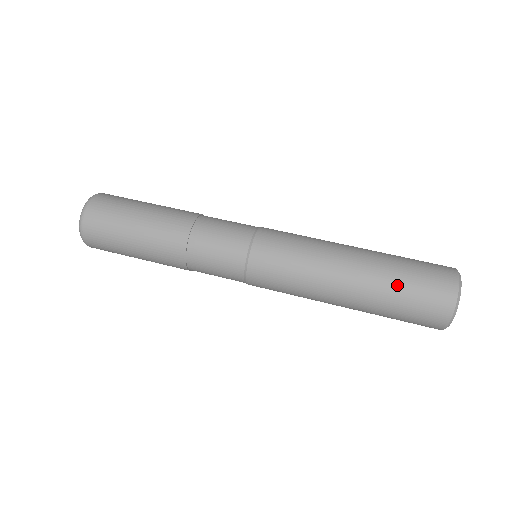
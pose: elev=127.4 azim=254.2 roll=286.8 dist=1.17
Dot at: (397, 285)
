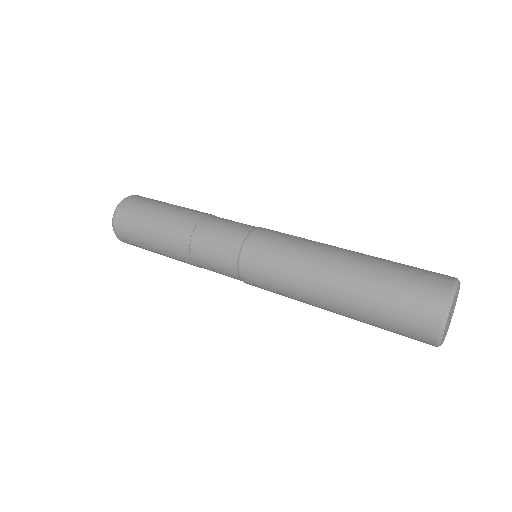
Dot at: (387, 272)
